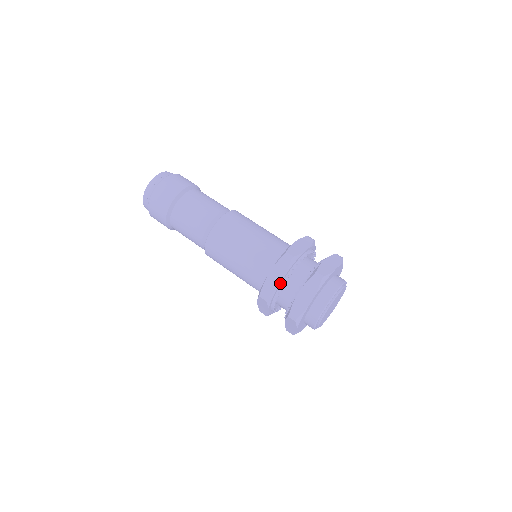
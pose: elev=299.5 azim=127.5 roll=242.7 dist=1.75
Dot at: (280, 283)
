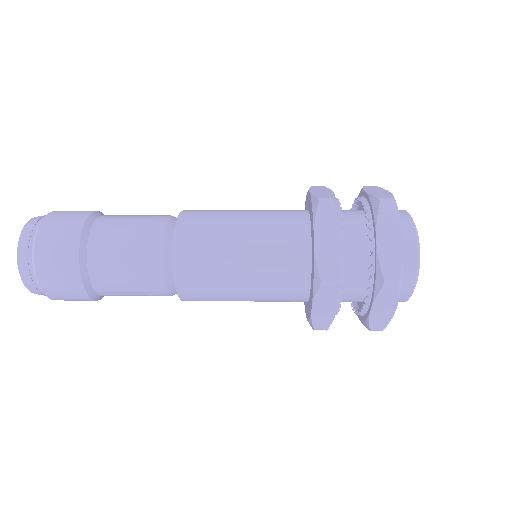
Dot at: (339, 246)
